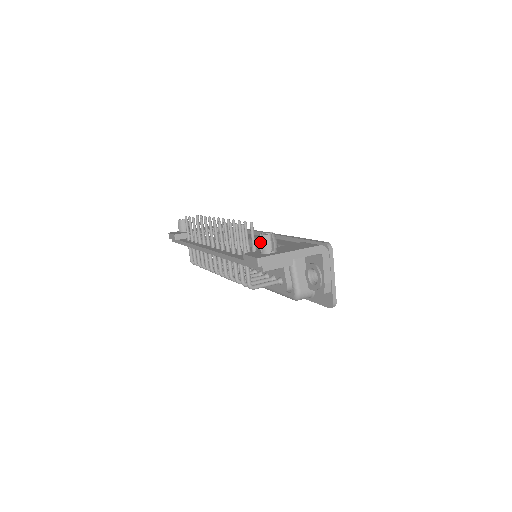
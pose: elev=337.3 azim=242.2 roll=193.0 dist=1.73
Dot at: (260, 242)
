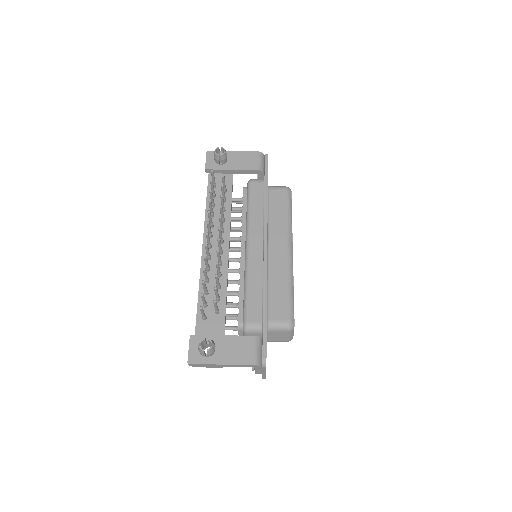
Dot at: (198, 348)
